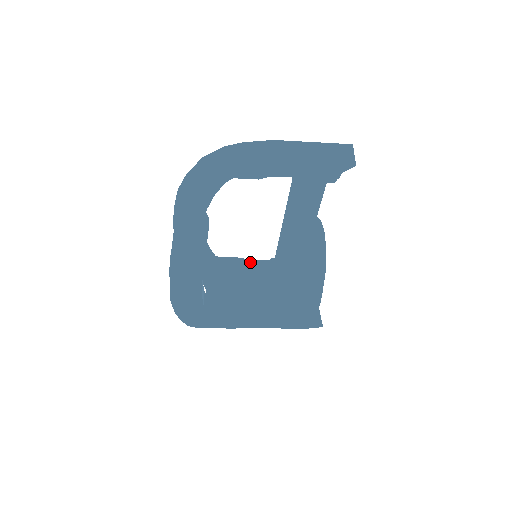
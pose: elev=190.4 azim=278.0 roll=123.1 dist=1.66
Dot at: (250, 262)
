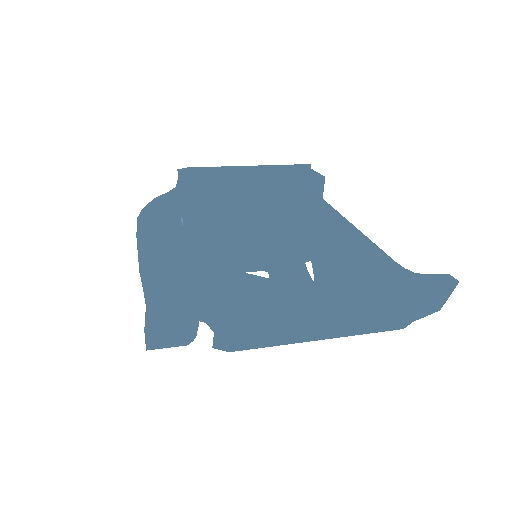
Dot at: (244, 172)
